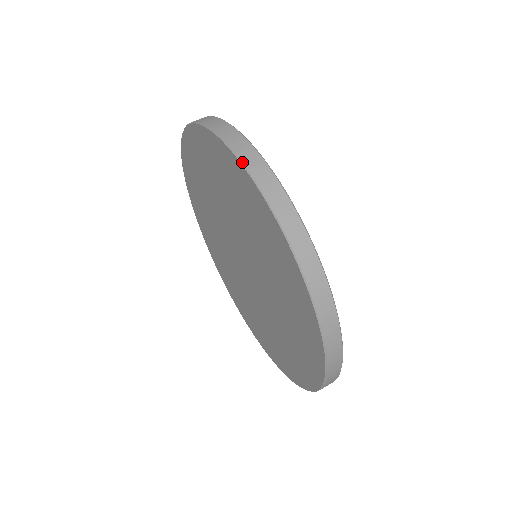
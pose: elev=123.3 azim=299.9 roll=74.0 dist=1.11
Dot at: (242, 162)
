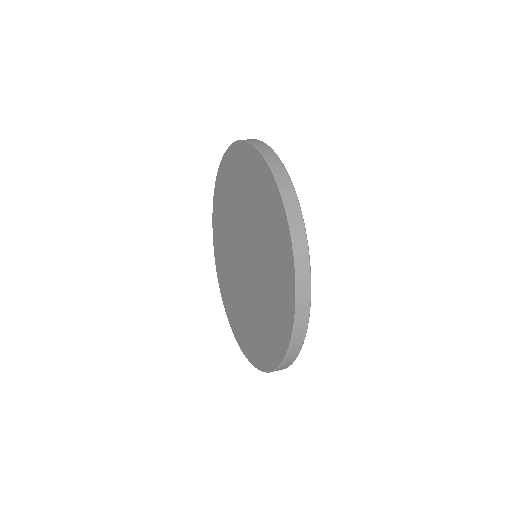
Dot at: (283, 198)
